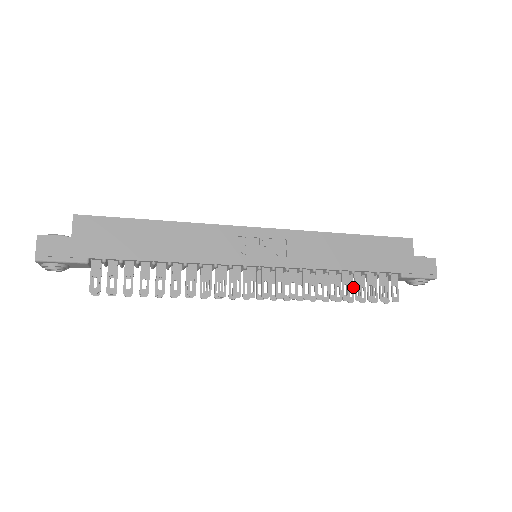
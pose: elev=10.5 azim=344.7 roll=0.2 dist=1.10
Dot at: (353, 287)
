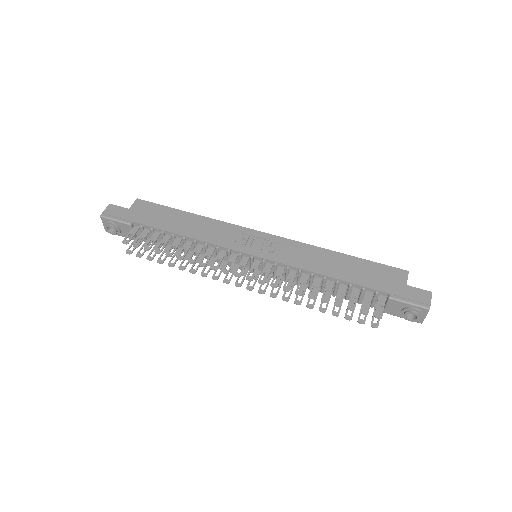
Dot at: occluded
